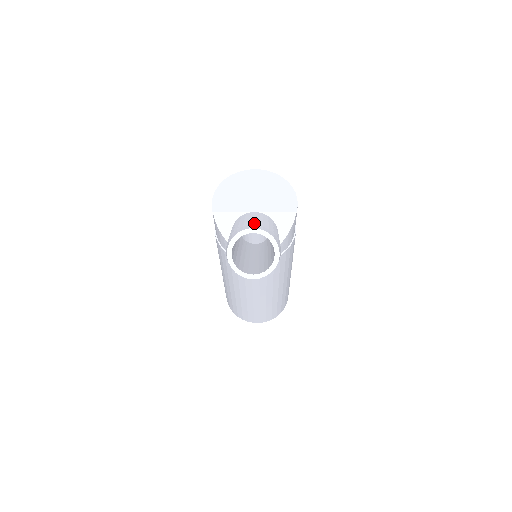
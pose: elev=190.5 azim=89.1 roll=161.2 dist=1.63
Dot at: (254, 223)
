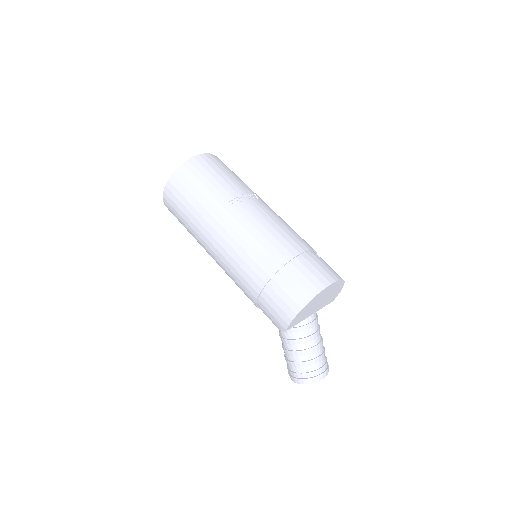
Dot at: (324, 367)
